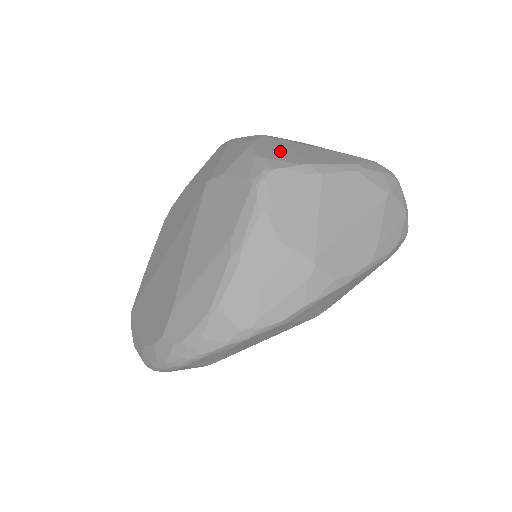
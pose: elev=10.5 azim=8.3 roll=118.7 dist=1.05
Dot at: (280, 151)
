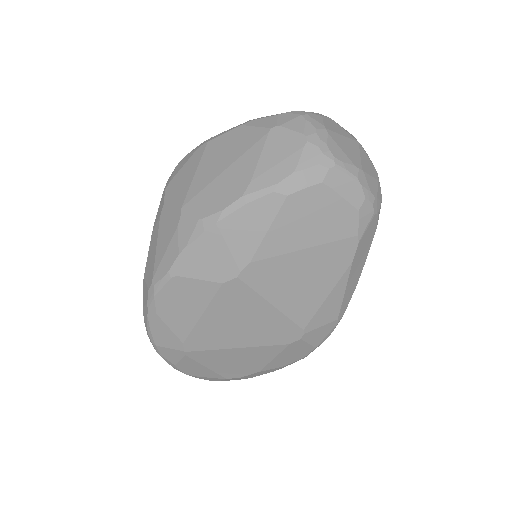
Dot at: occluded
